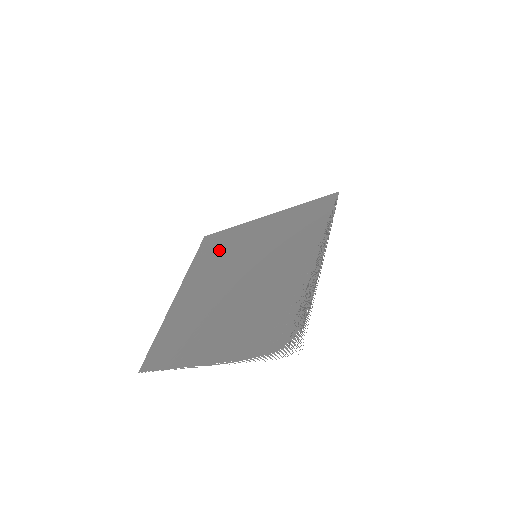
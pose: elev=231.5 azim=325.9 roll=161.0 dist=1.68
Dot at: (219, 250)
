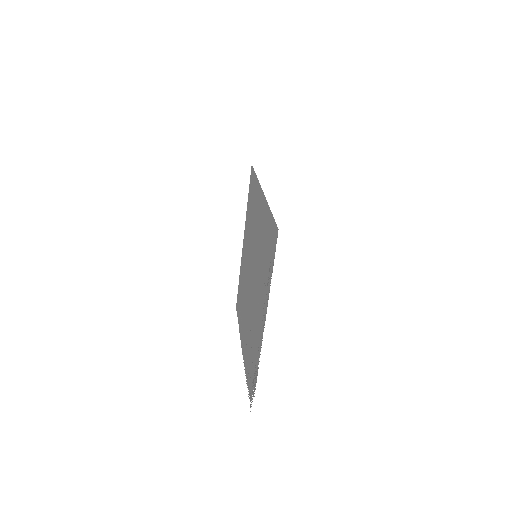
Dot at: (252, 207)
